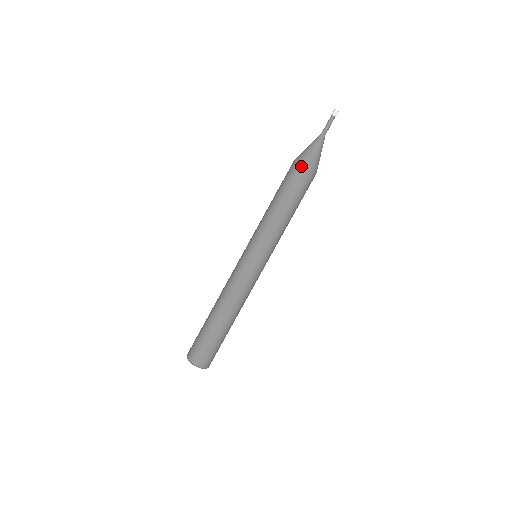
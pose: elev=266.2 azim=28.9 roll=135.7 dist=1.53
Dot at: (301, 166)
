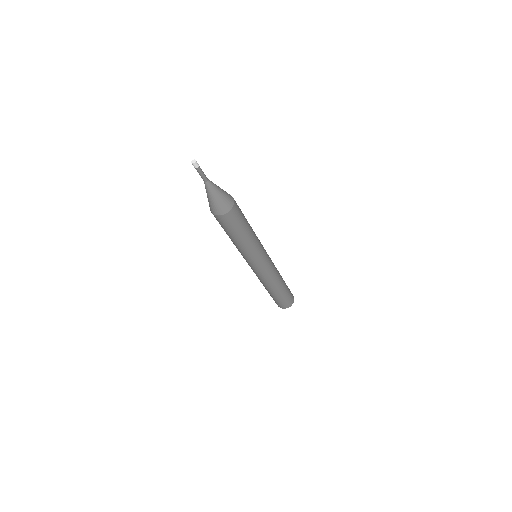
Dot at: (218, 217)
